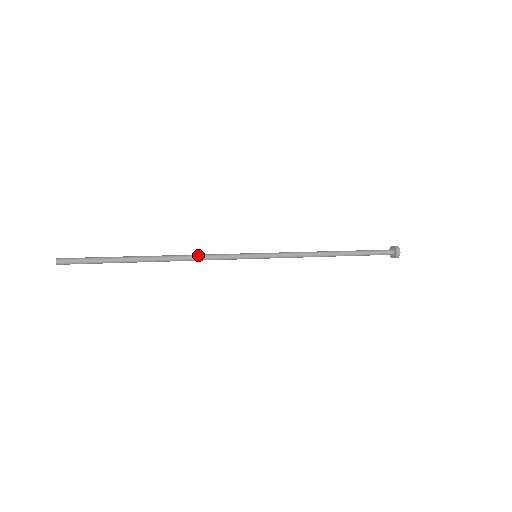
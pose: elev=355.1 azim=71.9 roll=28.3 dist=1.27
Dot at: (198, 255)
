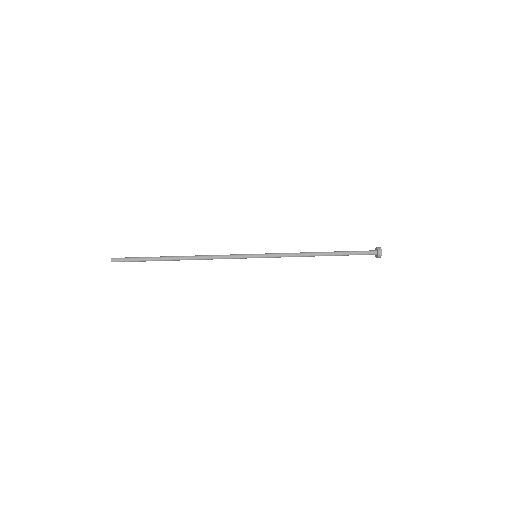
Dot at: (210, 256)
